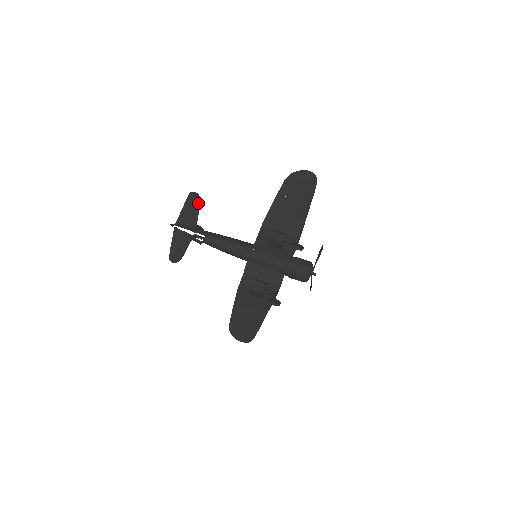
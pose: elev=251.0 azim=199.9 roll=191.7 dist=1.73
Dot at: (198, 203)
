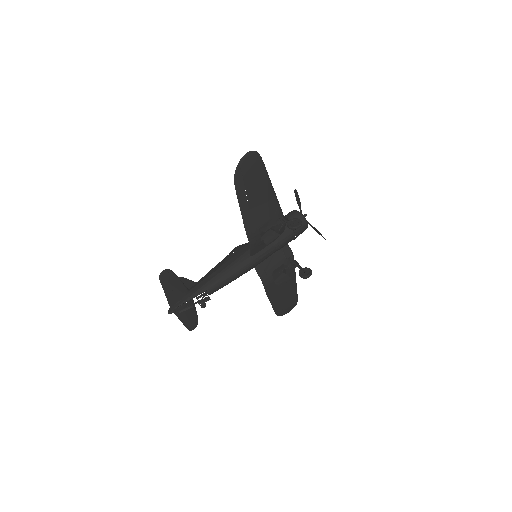
Dot at: (173, 275)
